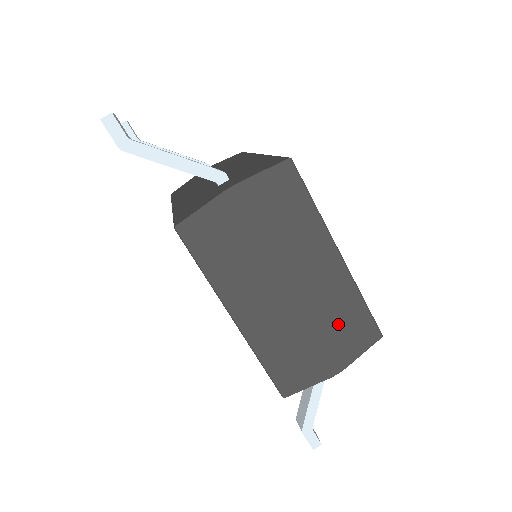
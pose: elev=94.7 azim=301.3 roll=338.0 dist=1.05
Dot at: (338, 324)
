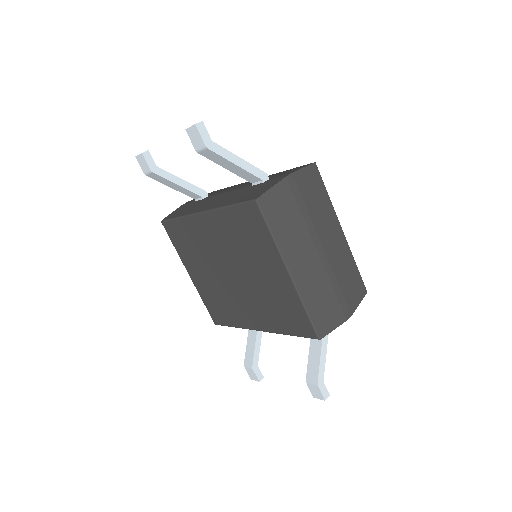
Dot at: (346, 280)
